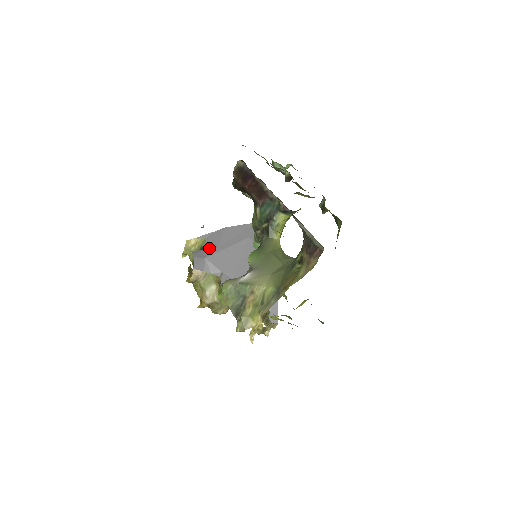
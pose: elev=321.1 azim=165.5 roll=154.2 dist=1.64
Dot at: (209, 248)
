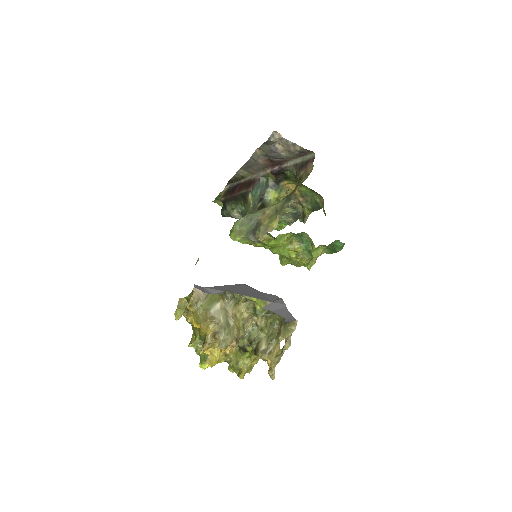
Dot at: occluded
